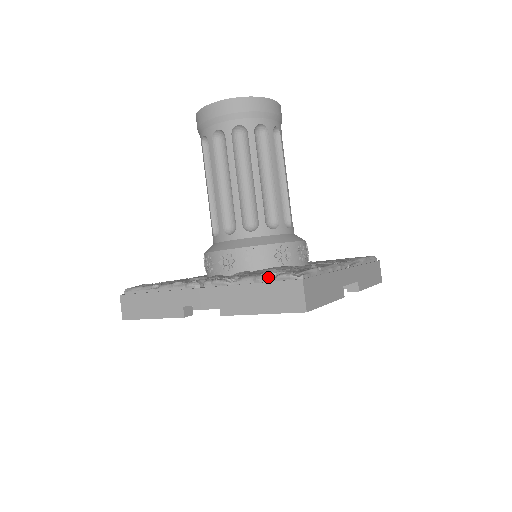
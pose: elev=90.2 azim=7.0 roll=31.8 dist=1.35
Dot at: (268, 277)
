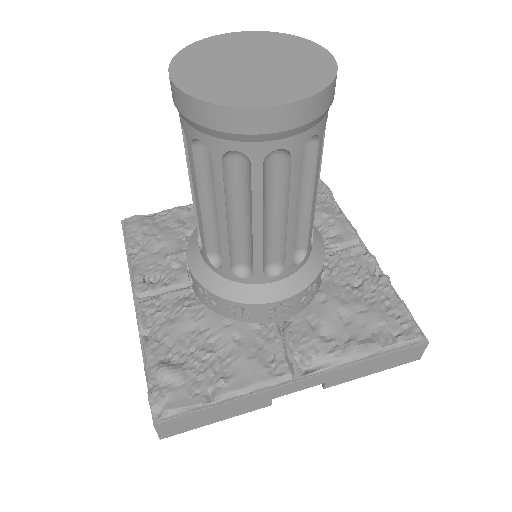
Dot at: (147, 381)
